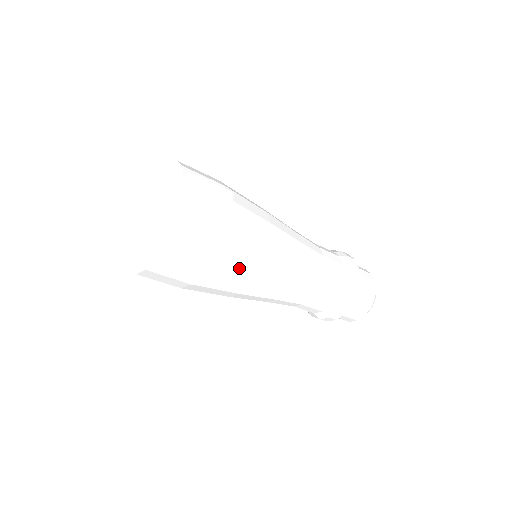
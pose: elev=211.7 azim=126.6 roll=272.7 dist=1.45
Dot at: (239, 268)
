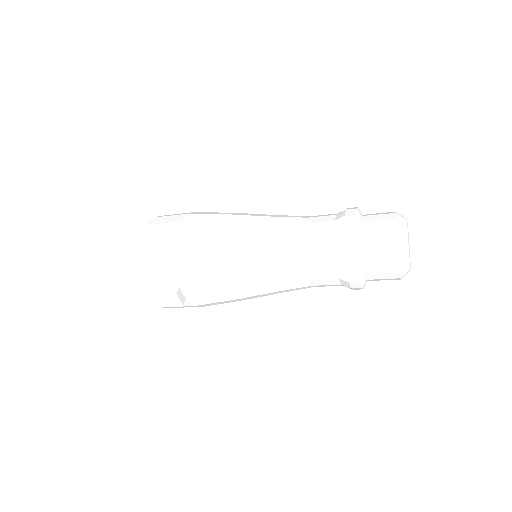
Dot at: occluded
